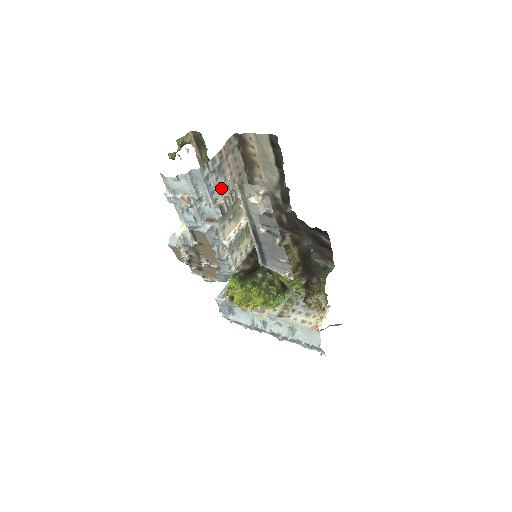
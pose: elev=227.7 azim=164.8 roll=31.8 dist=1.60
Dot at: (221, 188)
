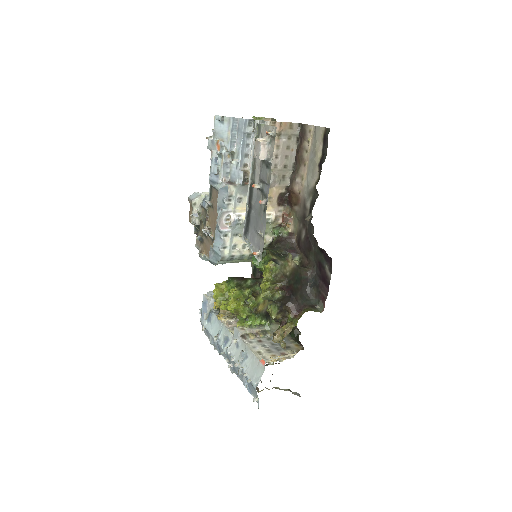
Dot at: occluded
